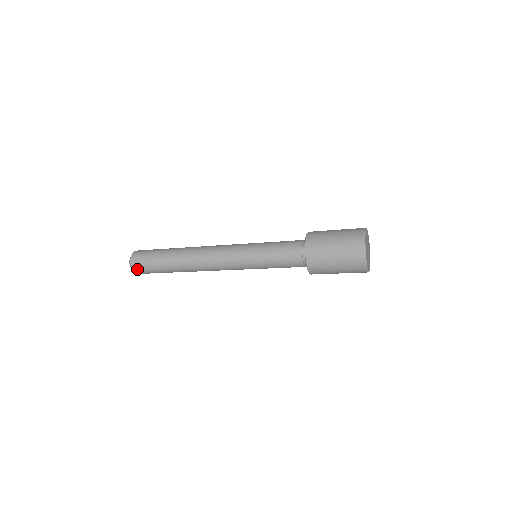
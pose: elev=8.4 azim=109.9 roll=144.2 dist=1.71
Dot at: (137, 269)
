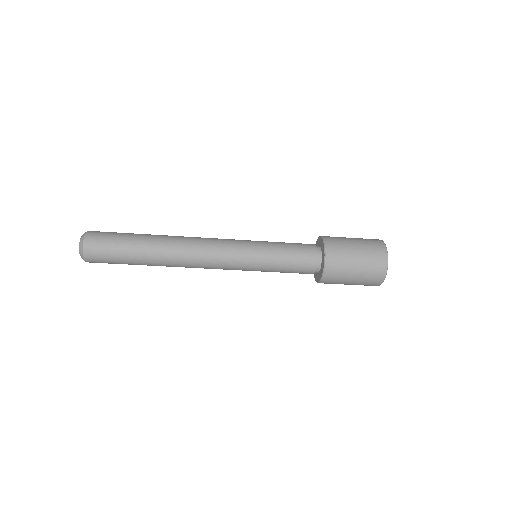
Dot at: (91, 255)
